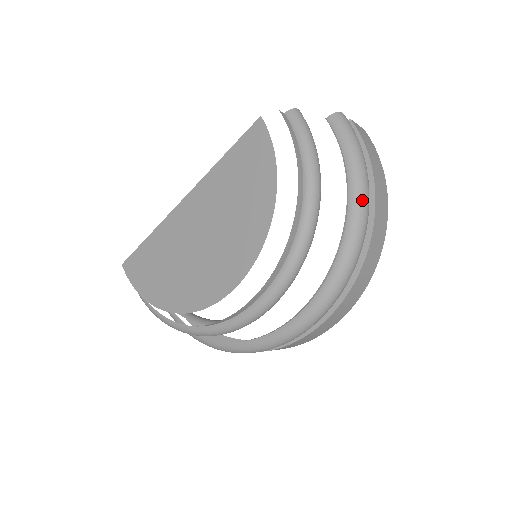
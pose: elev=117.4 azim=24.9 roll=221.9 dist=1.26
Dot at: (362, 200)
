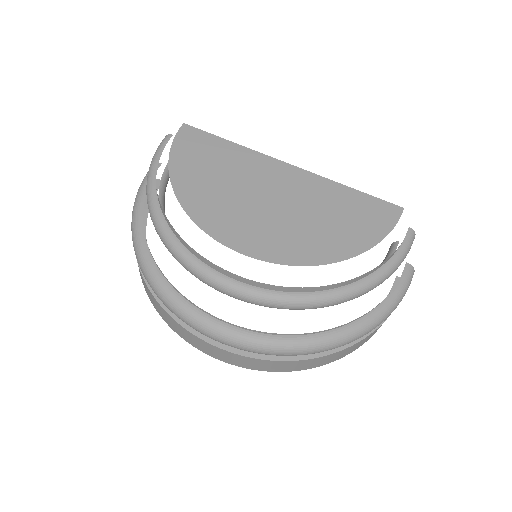
Dot at: (365, 330)
